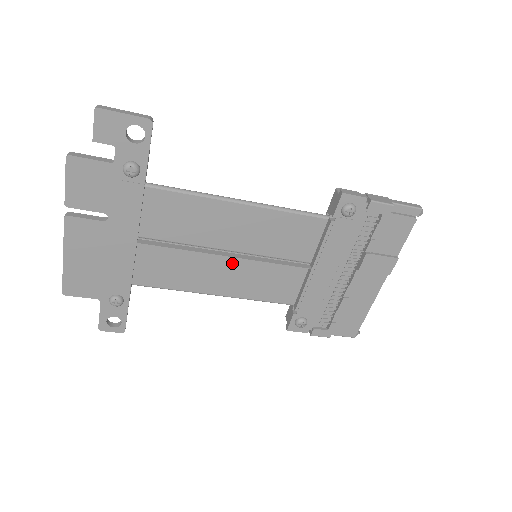
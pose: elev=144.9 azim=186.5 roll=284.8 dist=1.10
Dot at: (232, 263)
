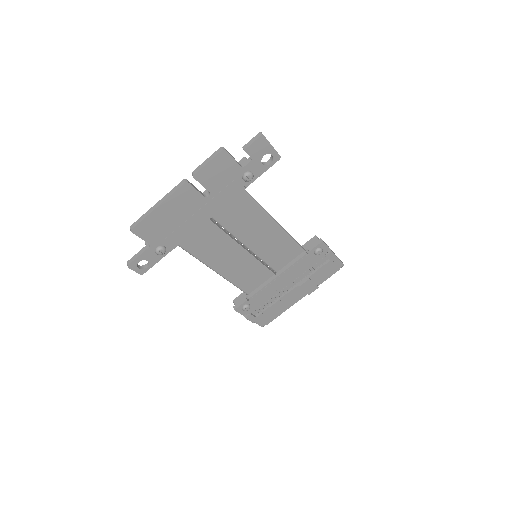
Dot at: (241, 255)
